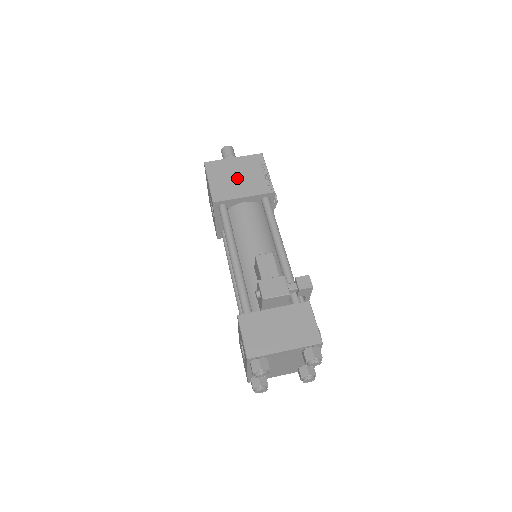
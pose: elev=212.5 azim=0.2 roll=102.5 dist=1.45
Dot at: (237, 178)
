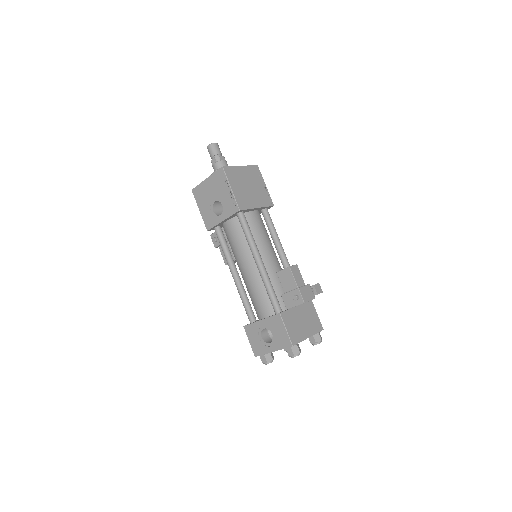
Dot at: (249, 188)
